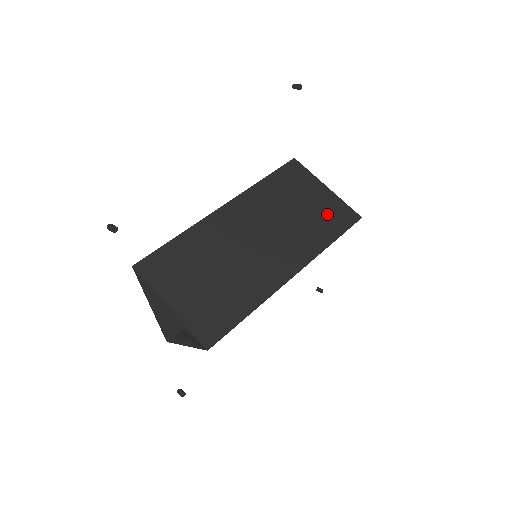
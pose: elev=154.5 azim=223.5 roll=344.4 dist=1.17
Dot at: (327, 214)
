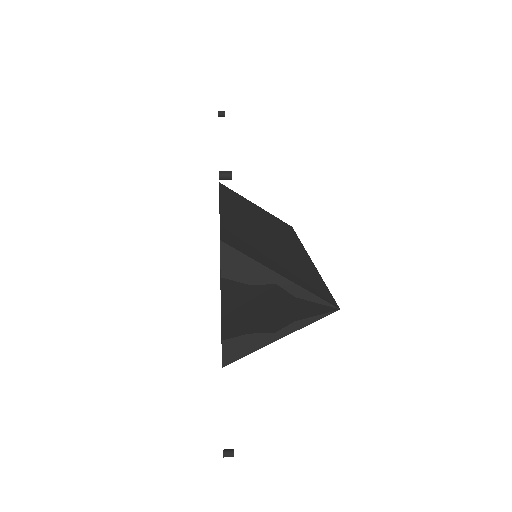
Dot at: (276, 221)
